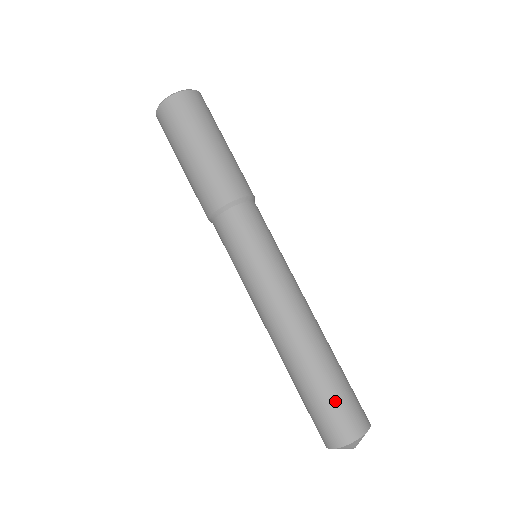
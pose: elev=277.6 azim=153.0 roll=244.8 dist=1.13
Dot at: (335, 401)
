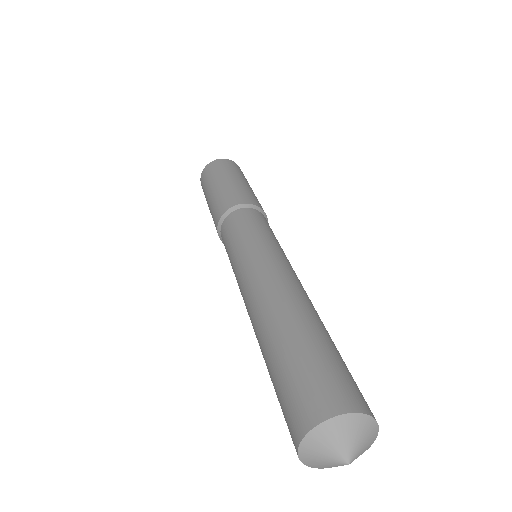
Dot at: (299, 367)
